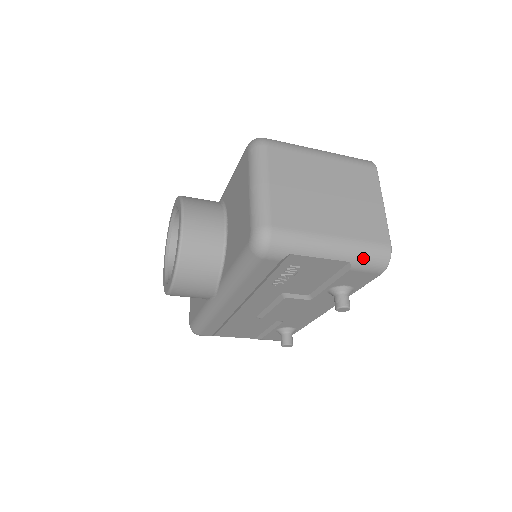
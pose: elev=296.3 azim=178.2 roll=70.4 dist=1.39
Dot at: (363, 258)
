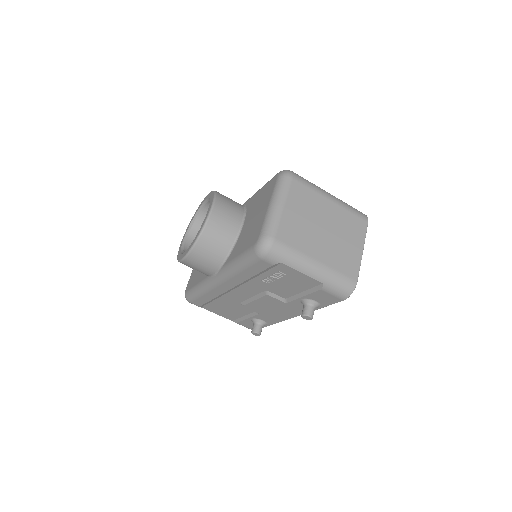
Dot at: (333, 284)
